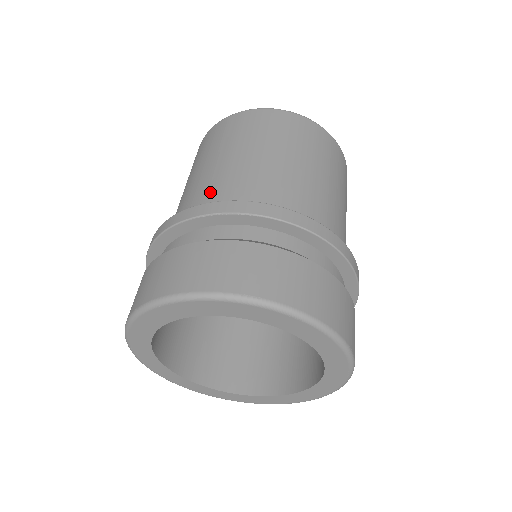
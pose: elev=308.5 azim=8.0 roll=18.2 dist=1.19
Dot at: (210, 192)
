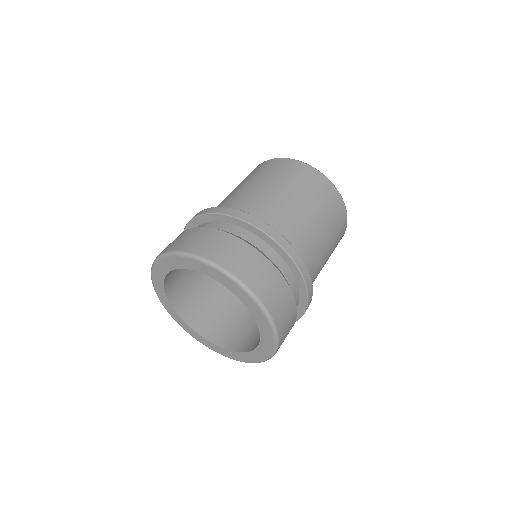
Dot at: (239, 202)
